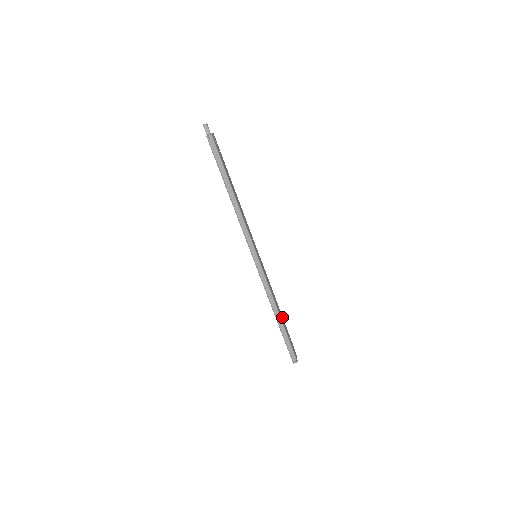
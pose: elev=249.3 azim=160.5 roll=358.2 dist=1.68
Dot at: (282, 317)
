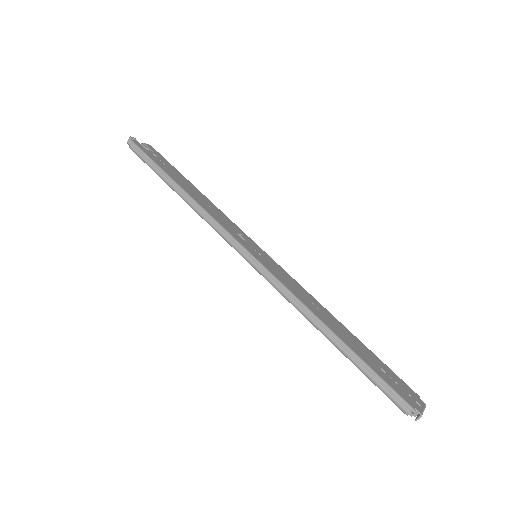
Dot at: (356, 340)
